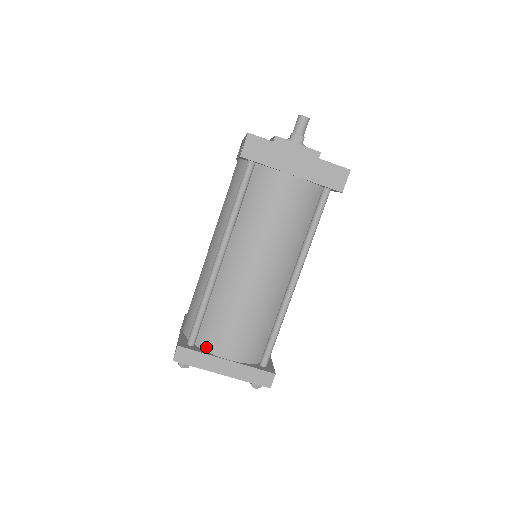
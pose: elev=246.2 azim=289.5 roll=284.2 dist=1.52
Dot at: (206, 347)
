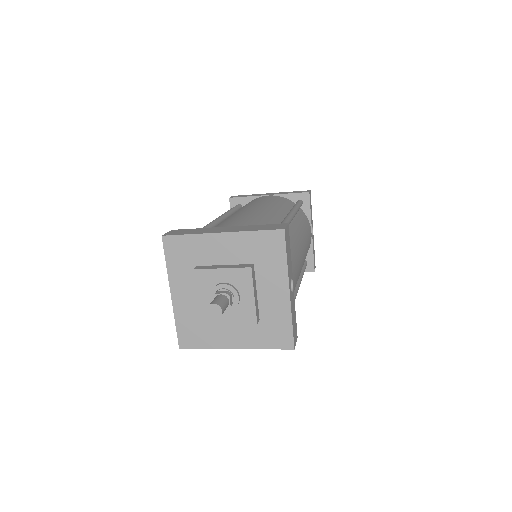
Dot at: occluded
